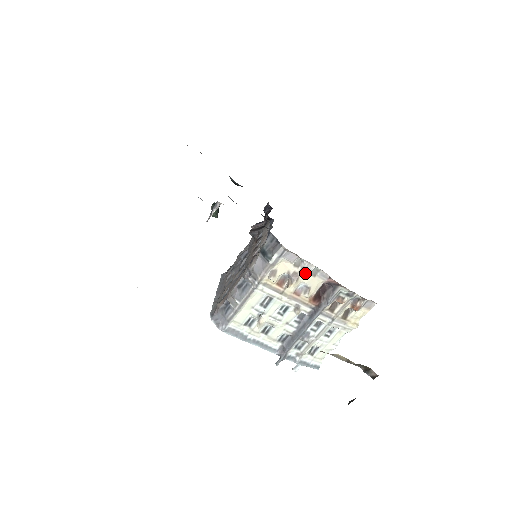
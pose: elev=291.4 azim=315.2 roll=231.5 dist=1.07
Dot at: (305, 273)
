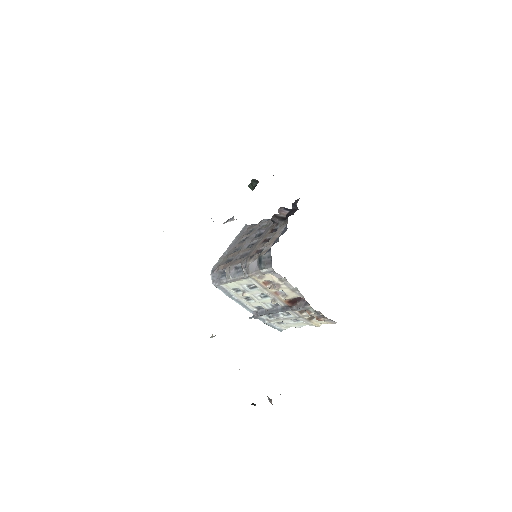
Dot at: (286, 287)
